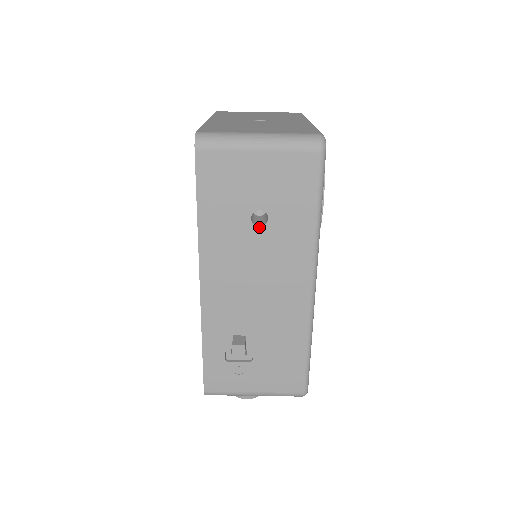
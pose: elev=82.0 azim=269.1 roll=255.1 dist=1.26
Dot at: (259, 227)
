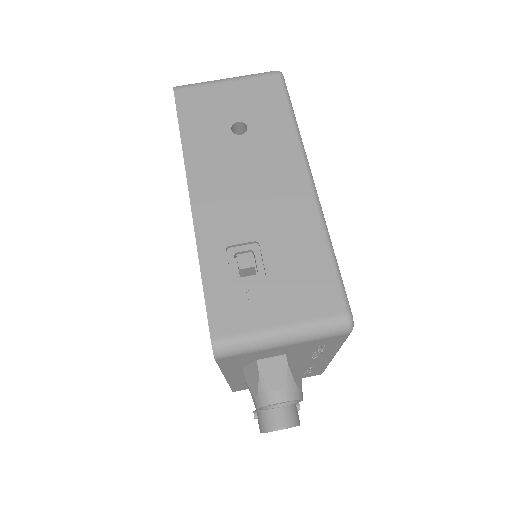
Dot at: (241, 136)
